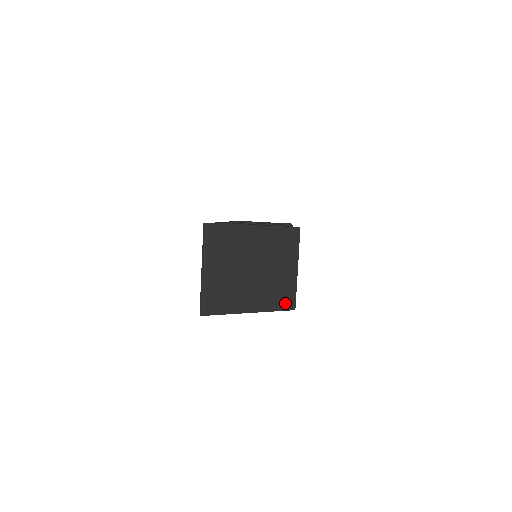
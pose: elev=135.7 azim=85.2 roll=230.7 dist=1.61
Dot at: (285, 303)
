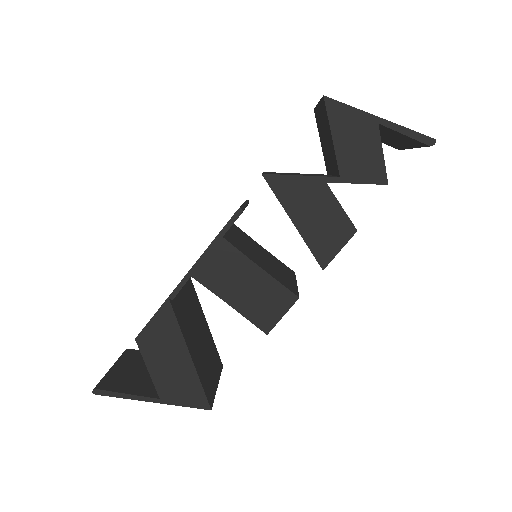
Dot at: occluded
